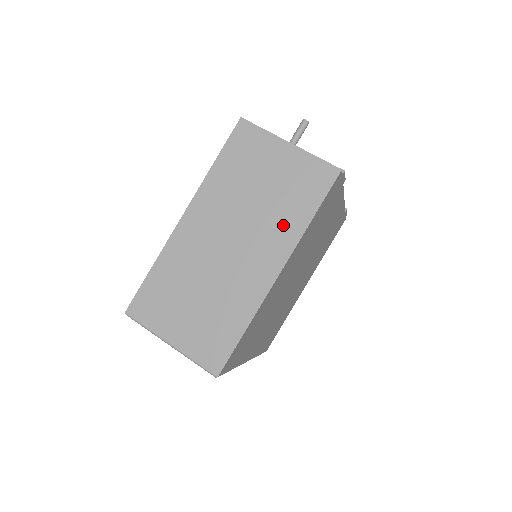
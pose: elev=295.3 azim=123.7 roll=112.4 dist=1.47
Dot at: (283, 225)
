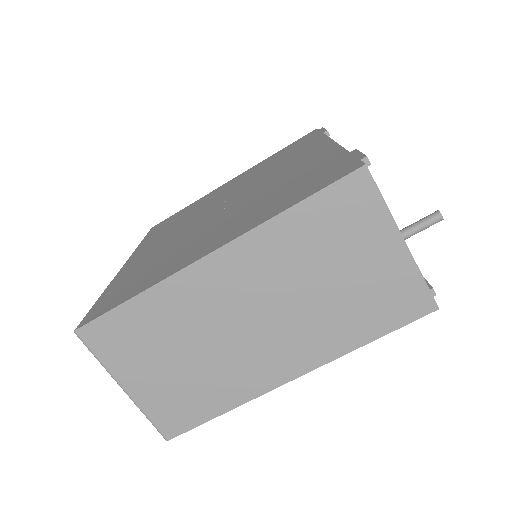
Dot at: (331, 333)
